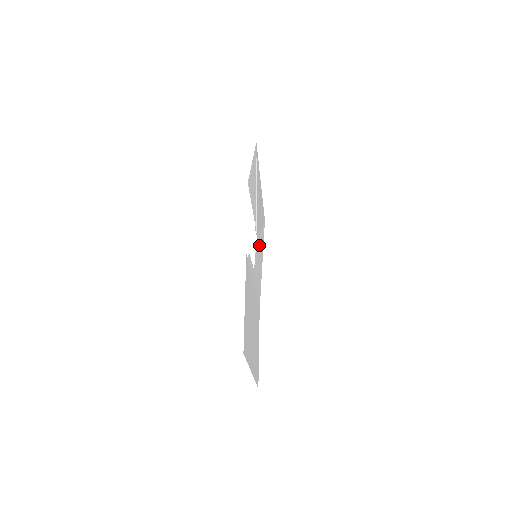
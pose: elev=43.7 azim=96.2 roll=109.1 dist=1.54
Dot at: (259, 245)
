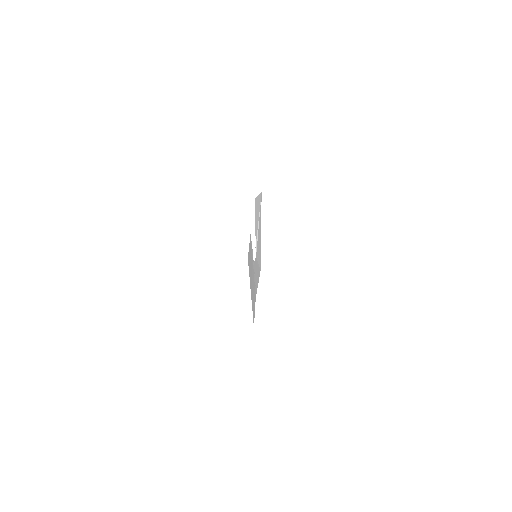
Dot at: (257, 267)
